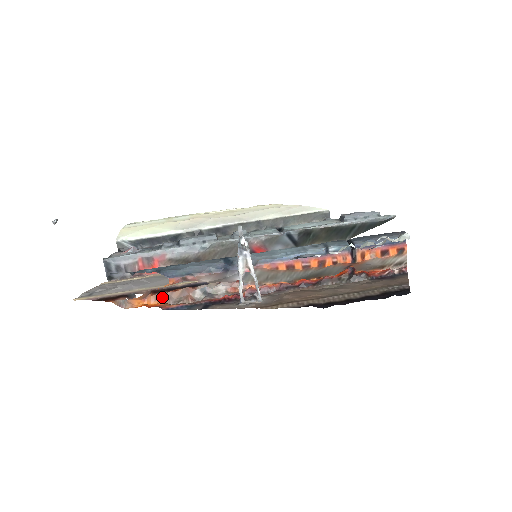
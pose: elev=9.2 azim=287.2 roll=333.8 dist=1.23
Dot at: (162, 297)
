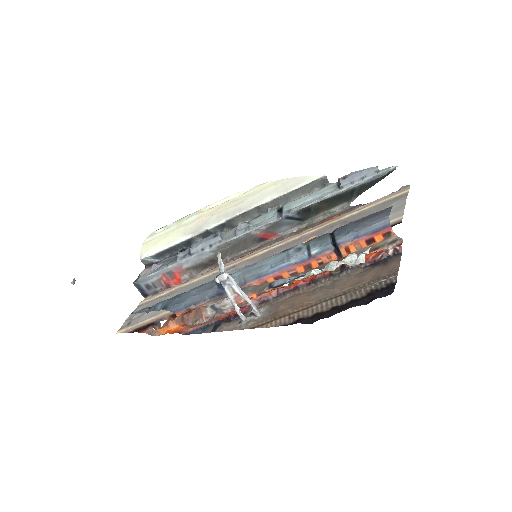
Dot at: (181, 320)
